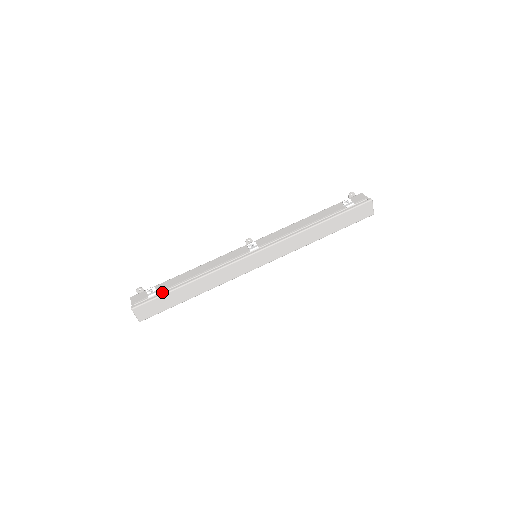
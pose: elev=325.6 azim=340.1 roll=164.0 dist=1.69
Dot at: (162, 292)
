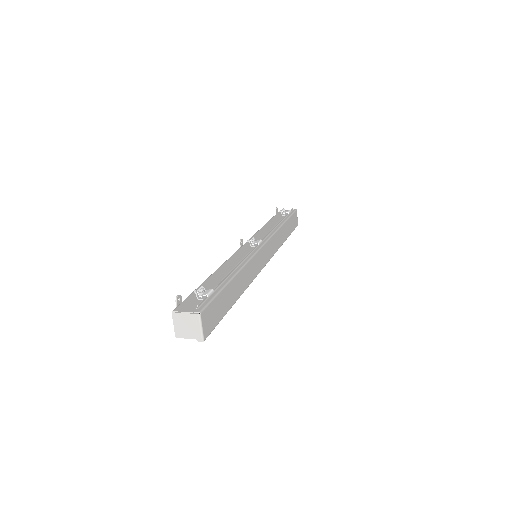
Dot at: (215, 290)
